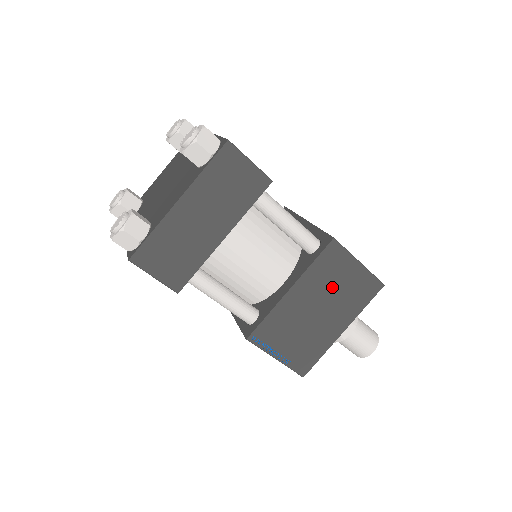
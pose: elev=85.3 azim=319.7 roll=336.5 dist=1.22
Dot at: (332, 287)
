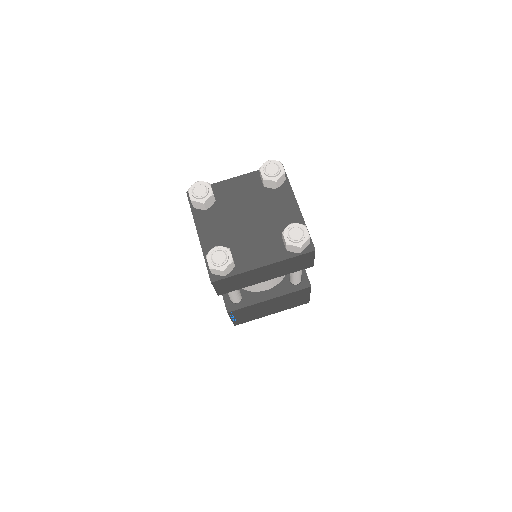
Dot at: (288, 301)
